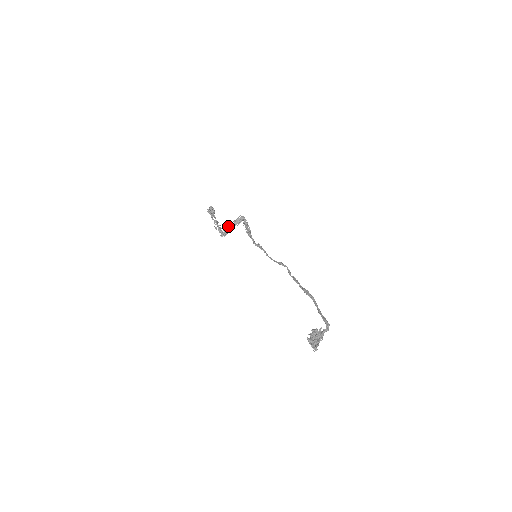
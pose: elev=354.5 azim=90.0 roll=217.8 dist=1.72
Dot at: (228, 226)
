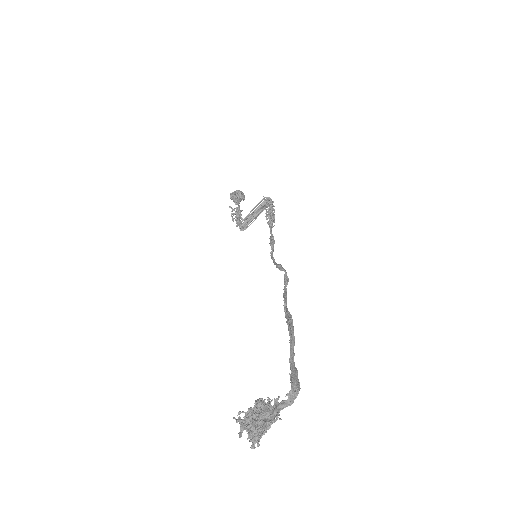
Dot at: (248, 214)
